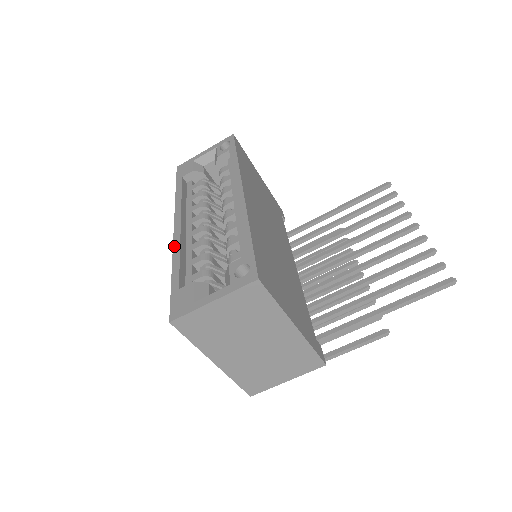
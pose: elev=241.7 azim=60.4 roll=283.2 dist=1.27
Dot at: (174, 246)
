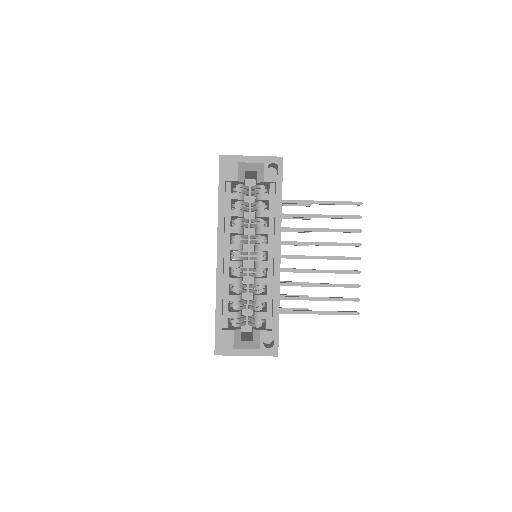
Dot at: (218, 280)
